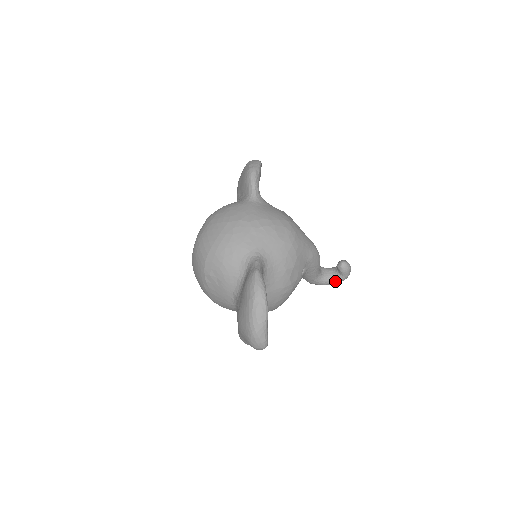
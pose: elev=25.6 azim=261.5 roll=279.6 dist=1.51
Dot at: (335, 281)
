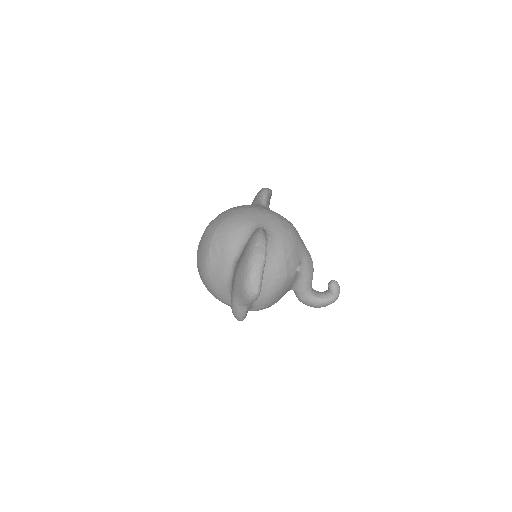
Dot at: (324, 300)
